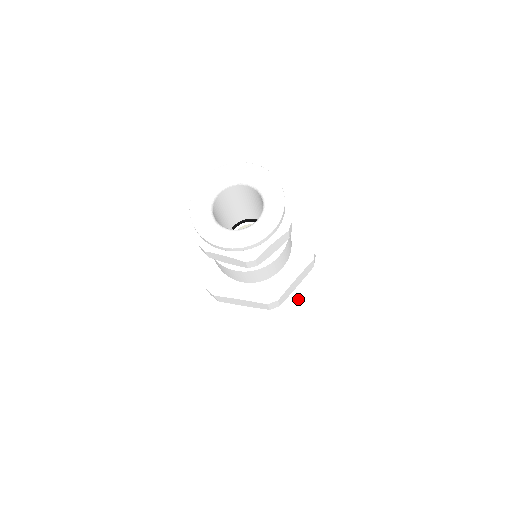
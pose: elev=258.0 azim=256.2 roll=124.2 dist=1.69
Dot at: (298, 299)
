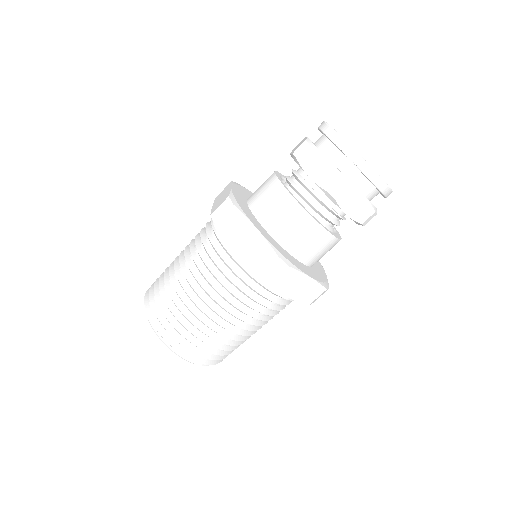
Dot at: (214, 359)
